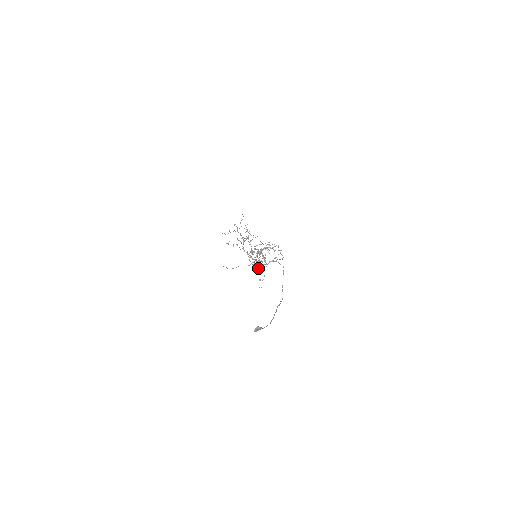
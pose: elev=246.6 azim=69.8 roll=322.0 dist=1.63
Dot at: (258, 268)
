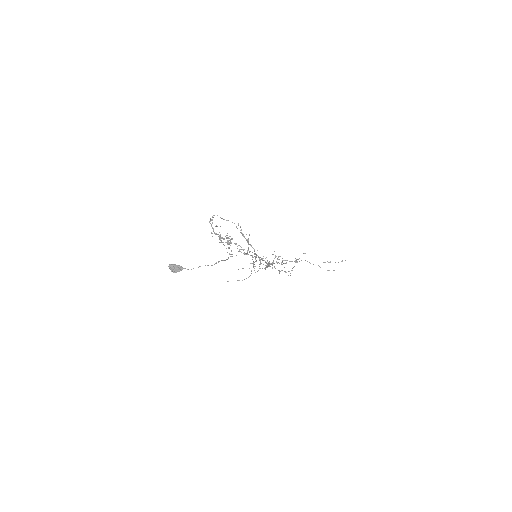
Dot at: occluded
